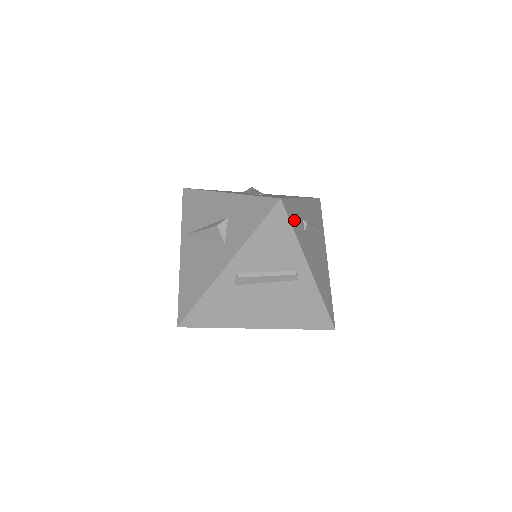
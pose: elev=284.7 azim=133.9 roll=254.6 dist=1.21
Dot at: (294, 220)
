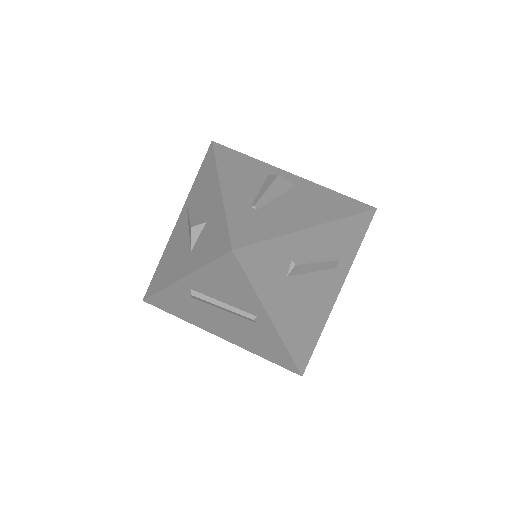
Dot at: (261, 268)
